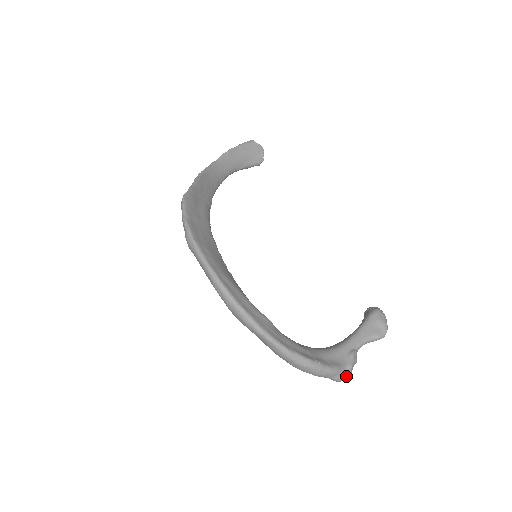
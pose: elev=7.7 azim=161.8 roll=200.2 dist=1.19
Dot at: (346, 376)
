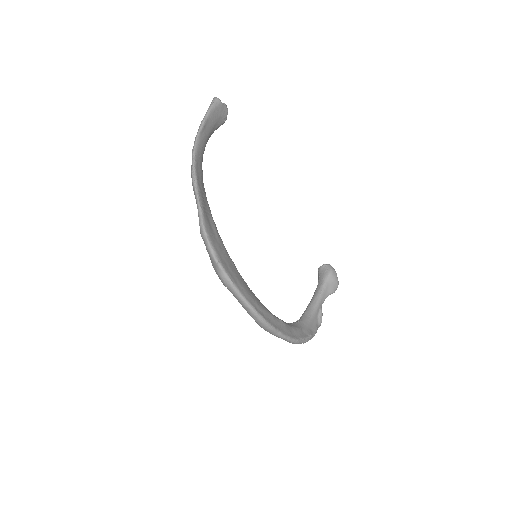
Dot at: occluded
